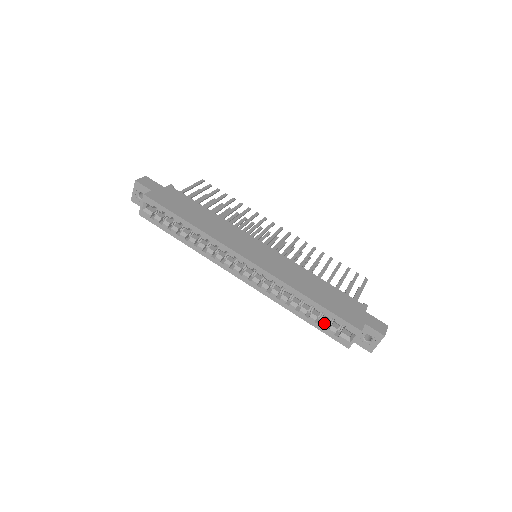
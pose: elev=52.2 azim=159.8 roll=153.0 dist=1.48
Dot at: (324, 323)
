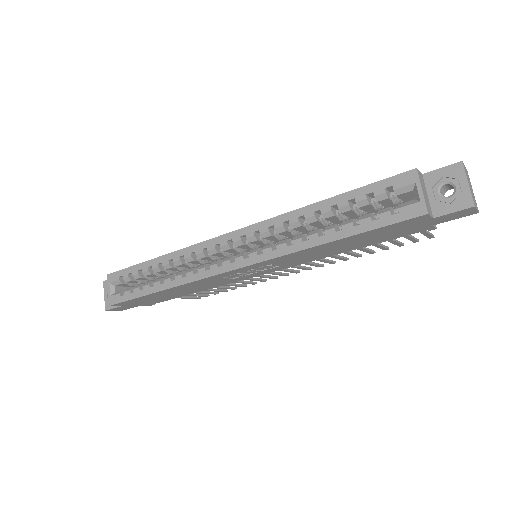
Dot at: (366, 216)
